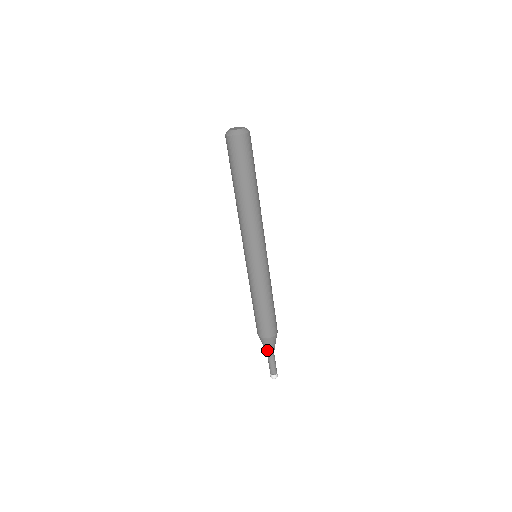
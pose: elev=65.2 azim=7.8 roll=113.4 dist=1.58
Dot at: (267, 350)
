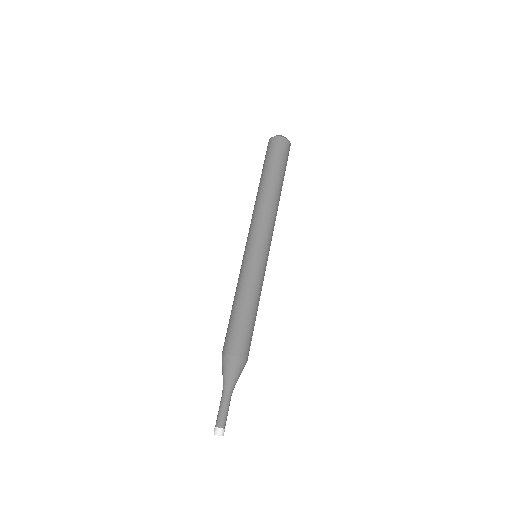
Dot at: (228, 381)
